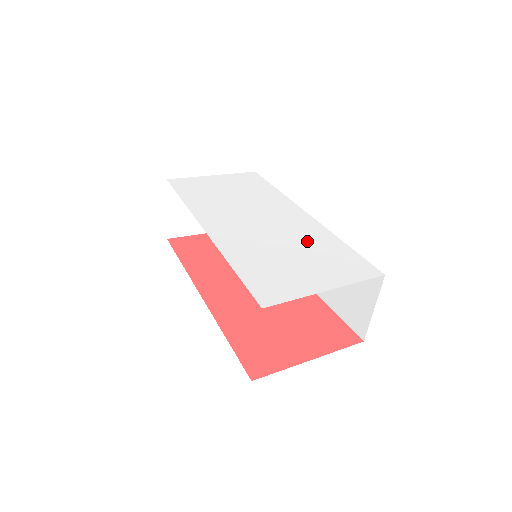
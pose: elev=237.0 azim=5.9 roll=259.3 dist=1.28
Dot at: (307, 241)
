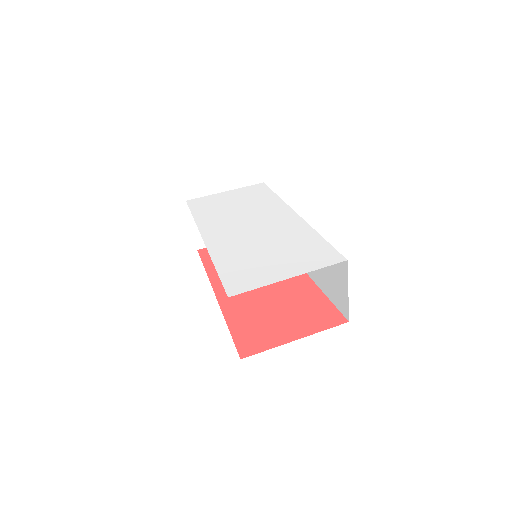
Dot at: (287, 238)
